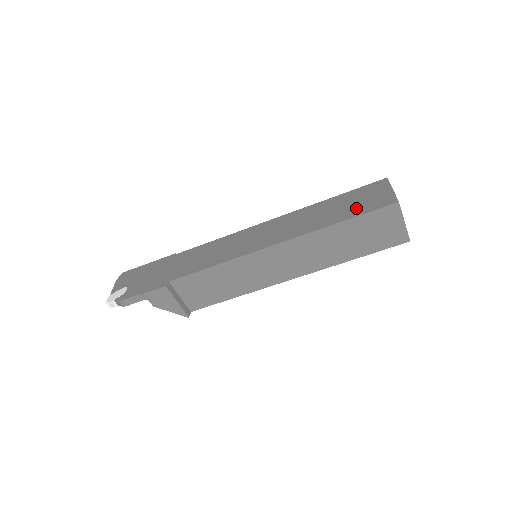
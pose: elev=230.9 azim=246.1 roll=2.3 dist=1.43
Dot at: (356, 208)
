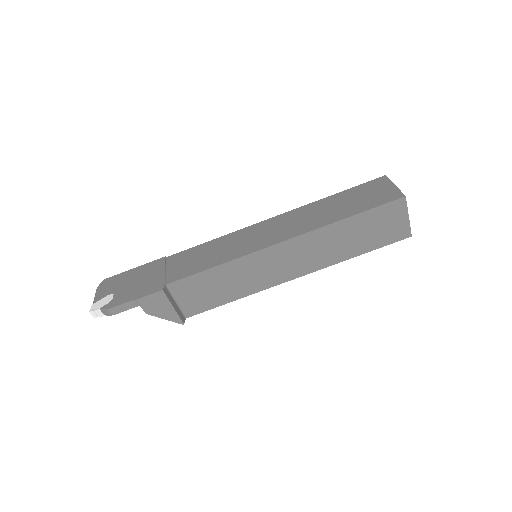
Dot at: (362, 203)
